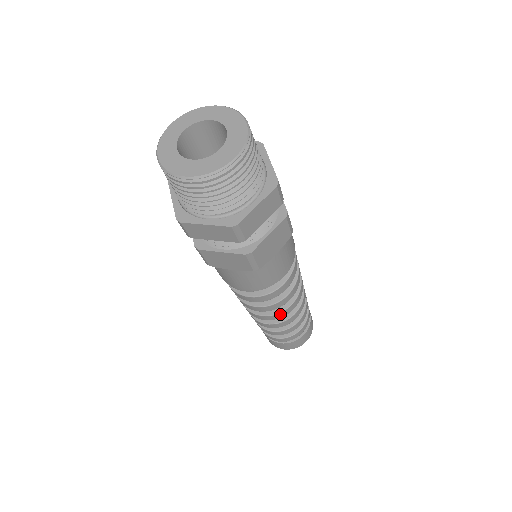
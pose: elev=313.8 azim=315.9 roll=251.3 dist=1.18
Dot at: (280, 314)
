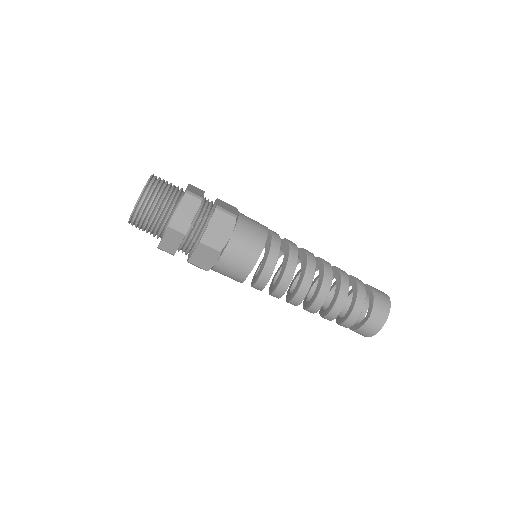
Dot at: (291, 303)
